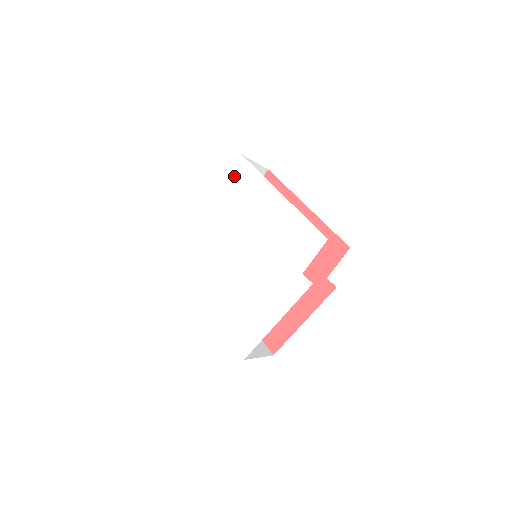
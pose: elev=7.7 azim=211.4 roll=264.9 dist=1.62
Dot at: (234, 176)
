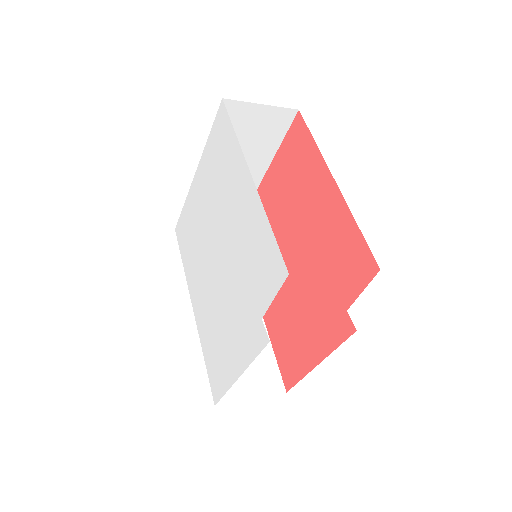
Dot at: (216, 135)
